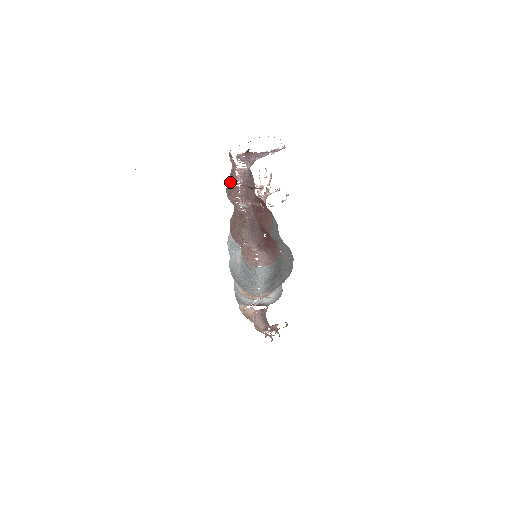
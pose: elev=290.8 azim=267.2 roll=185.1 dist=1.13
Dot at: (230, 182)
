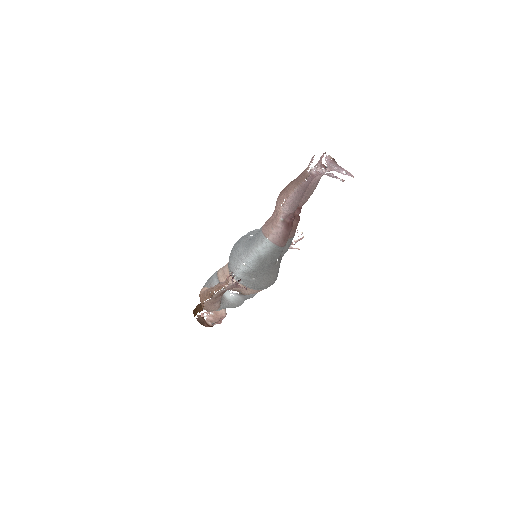
Dot at: occluded
